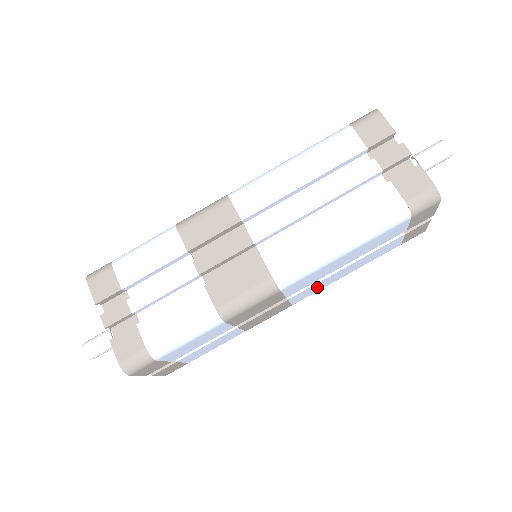
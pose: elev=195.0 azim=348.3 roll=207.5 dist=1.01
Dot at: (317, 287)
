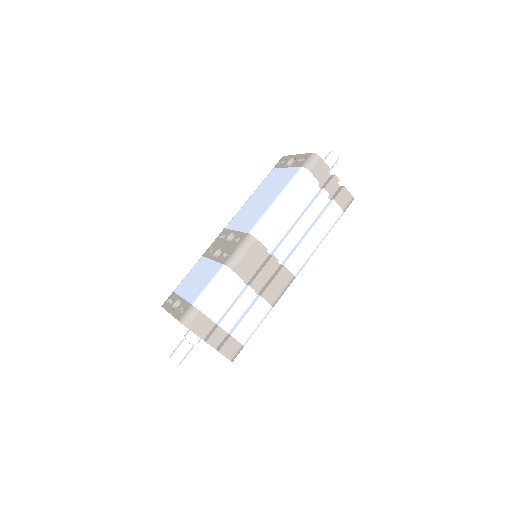
Dot at: occluded
